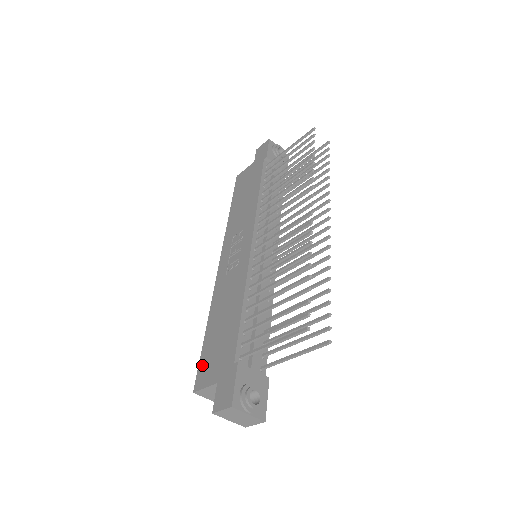
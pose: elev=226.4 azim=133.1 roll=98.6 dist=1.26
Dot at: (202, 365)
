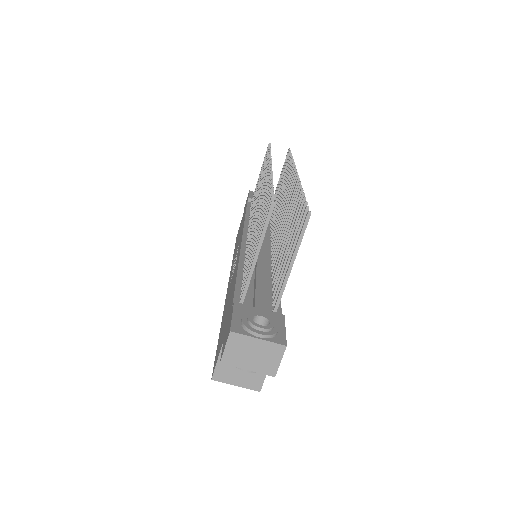
Dot at: (216, 352)
